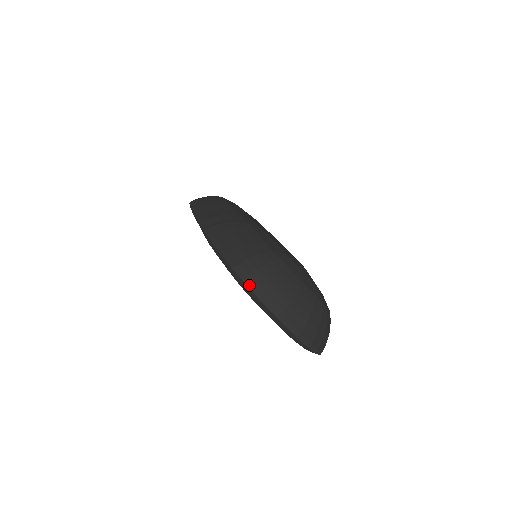
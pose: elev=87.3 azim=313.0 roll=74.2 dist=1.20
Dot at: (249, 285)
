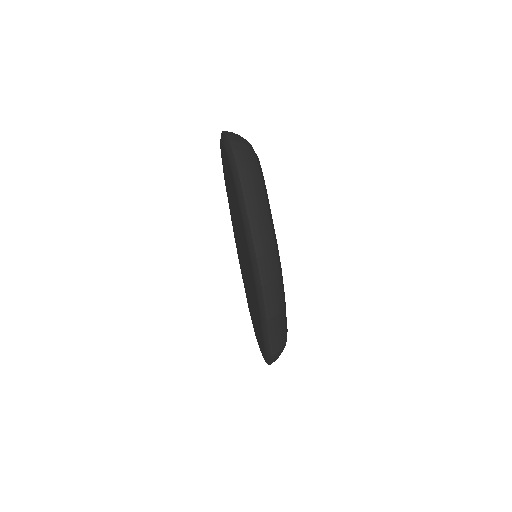
Dot at: occluded
